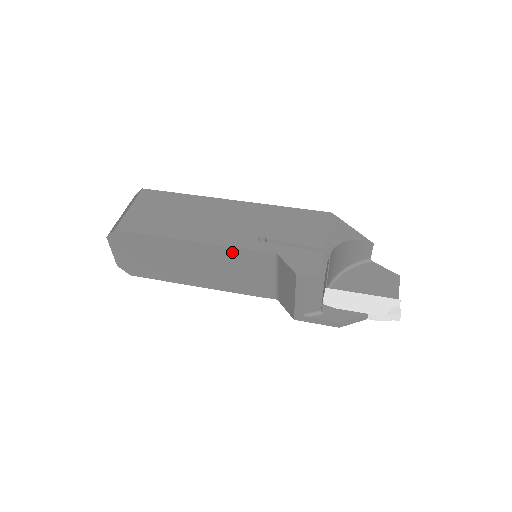
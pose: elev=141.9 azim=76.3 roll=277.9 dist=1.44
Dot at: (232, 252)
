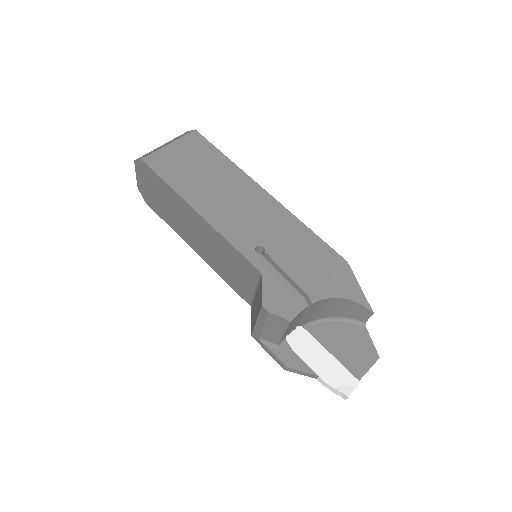
Dot at: (226, 244)
